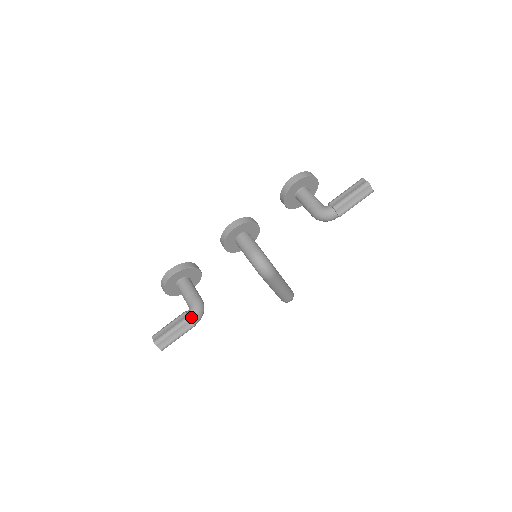
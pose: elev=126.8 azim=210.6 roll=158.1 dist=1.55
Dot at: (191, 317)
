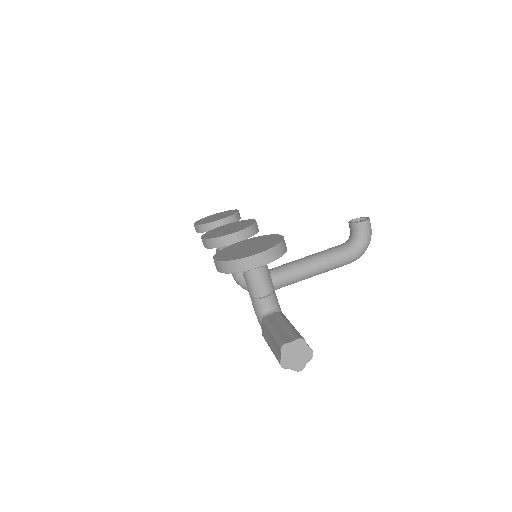
Dot at: occluded
